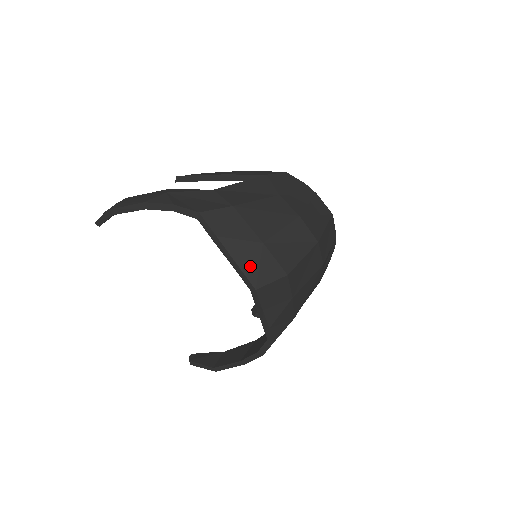
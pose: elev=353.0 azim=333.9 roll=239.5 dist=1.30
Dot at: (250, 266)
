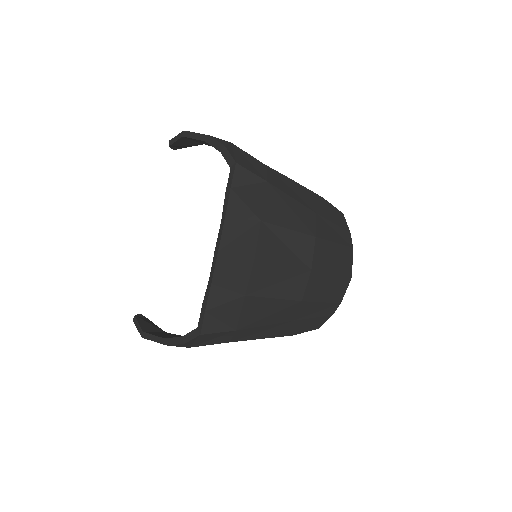
Dot at: (233, 230)
